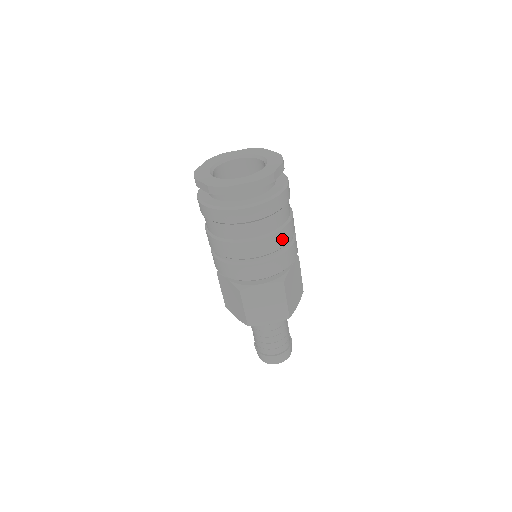
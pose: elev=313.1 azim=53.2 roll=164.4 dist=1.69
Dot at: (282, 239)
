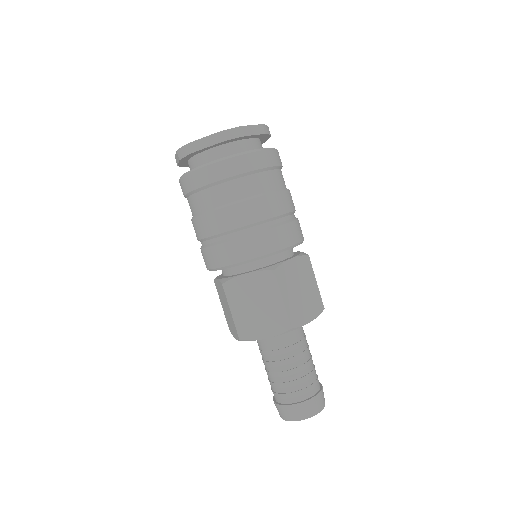
Dot at: (292, 201)
